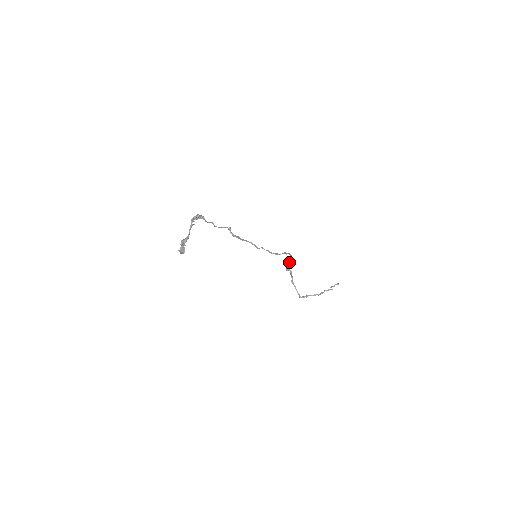
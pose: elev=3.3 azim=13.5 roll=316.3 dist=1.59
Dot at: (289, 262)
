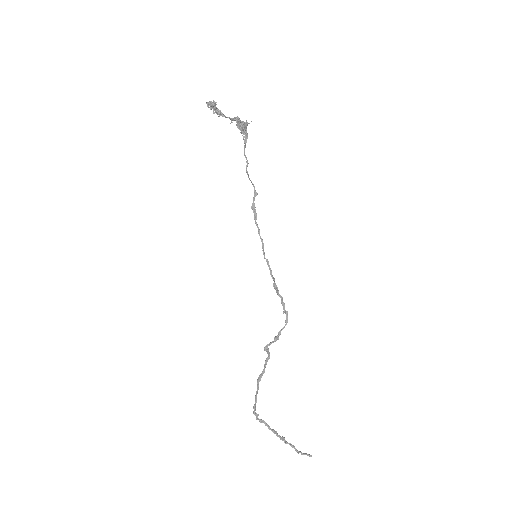
Dot at: (277, 335)
